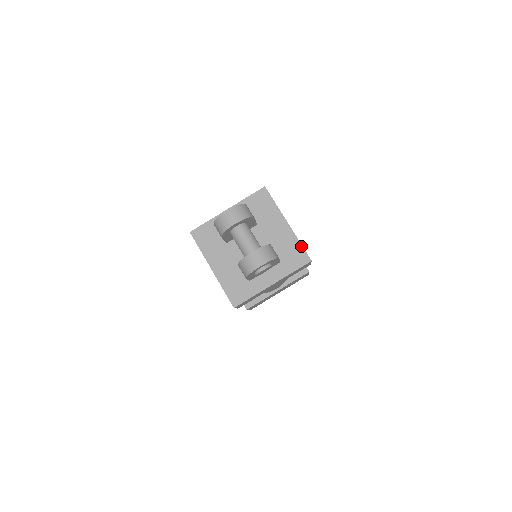
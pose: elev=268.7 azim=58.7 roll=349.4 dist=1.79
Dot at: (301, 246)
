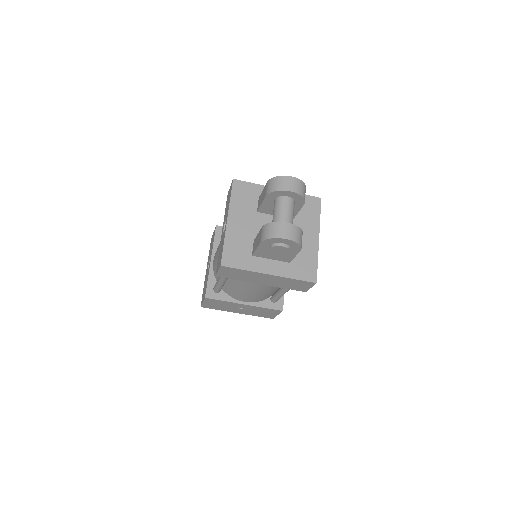
Dot at: (316, 265)
